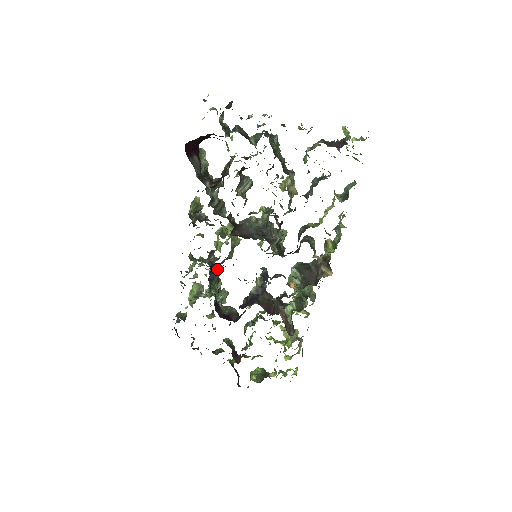
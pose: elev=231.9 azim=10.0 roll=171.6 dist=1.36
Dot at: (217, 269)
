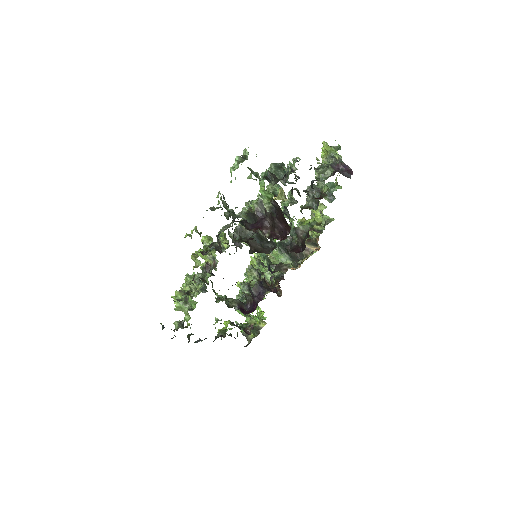
Dot at: occluded
